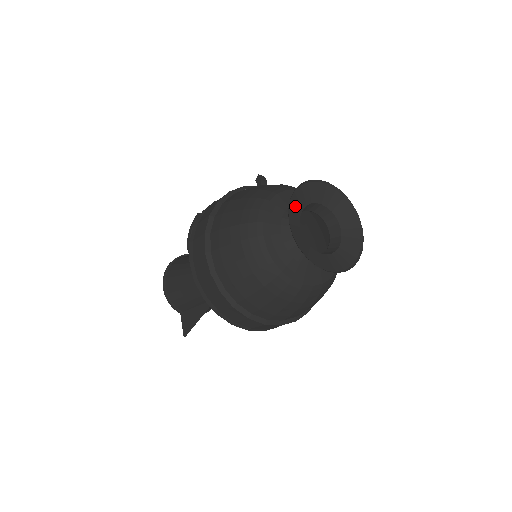
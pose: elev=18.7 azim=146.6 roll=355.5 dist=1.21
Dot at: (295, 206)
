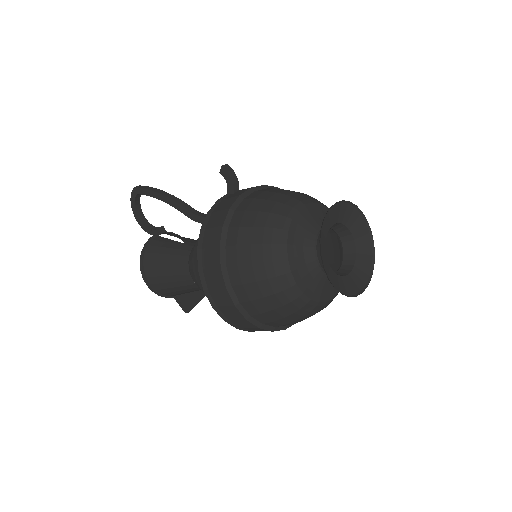
Dot at: (322, 253)
